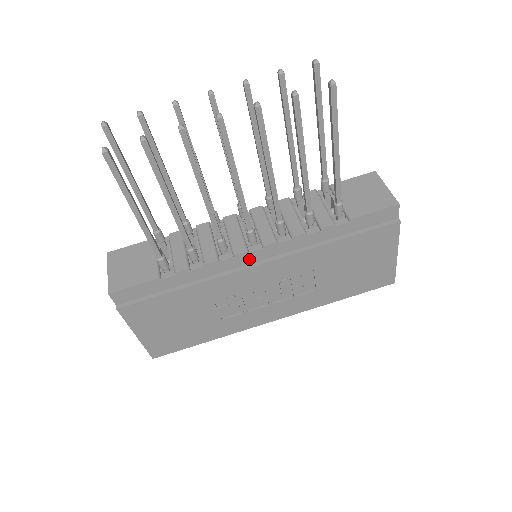
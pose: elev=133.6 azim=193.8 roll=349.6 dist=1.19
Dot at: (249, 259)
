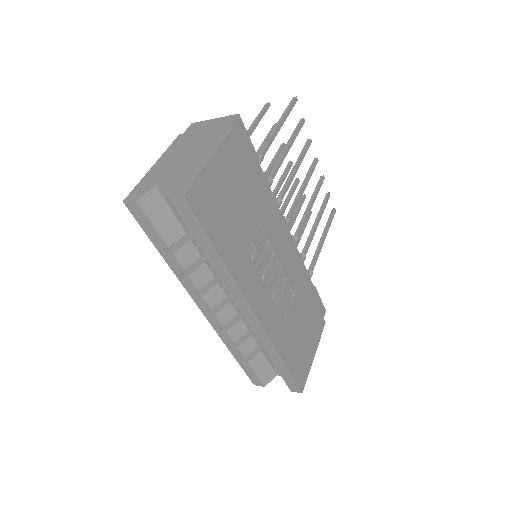
Dot at: occluded
